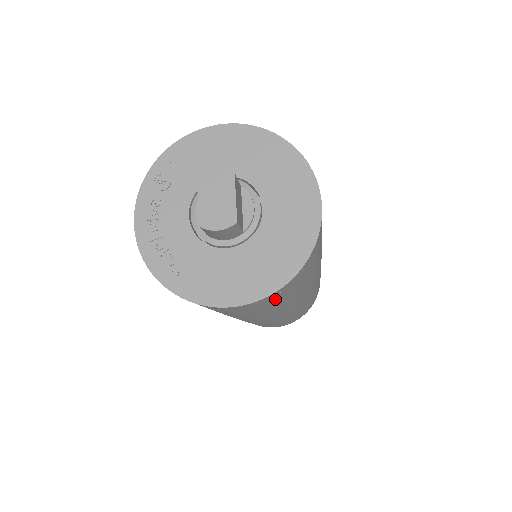
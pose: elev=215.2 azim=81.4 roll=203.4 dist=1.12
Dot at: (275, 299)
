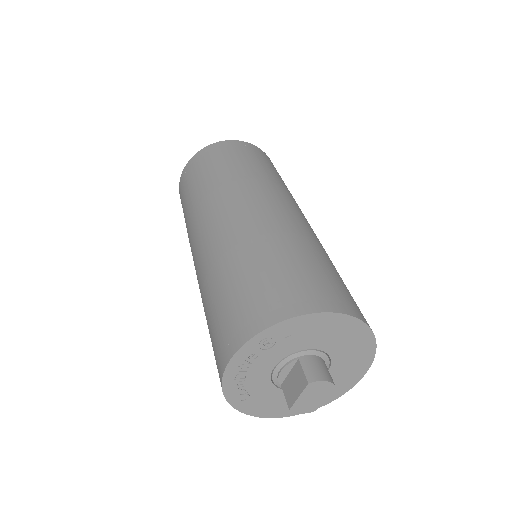
Dot at: occluded
